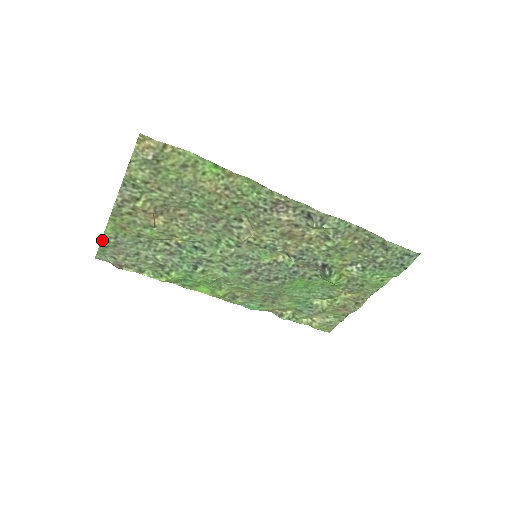
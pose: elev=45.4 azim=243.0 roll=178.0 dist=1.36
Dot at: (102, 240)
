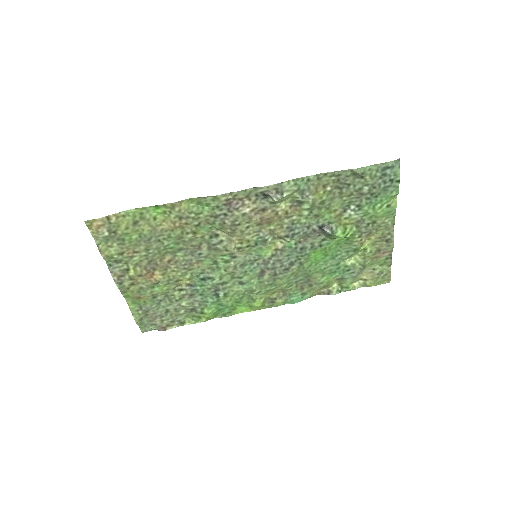
Dot at: (133, 316)
